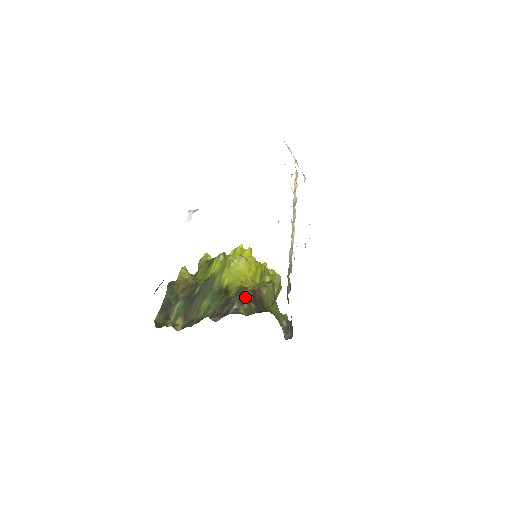
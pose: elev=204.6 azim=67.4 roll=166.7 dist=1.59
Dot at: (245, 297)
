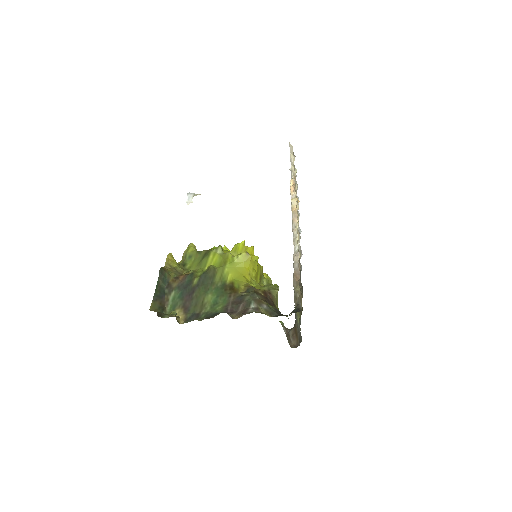
Dot at: (260, 297)
